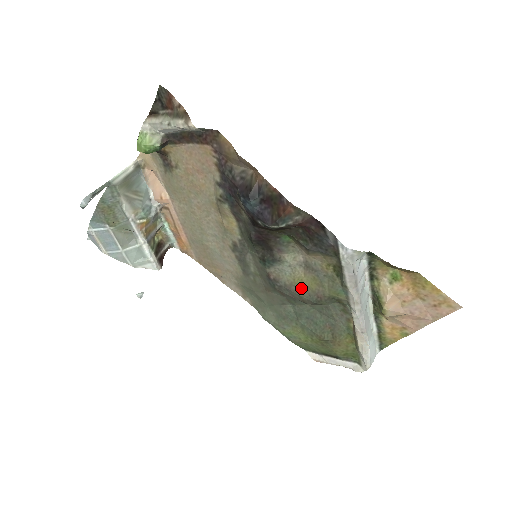
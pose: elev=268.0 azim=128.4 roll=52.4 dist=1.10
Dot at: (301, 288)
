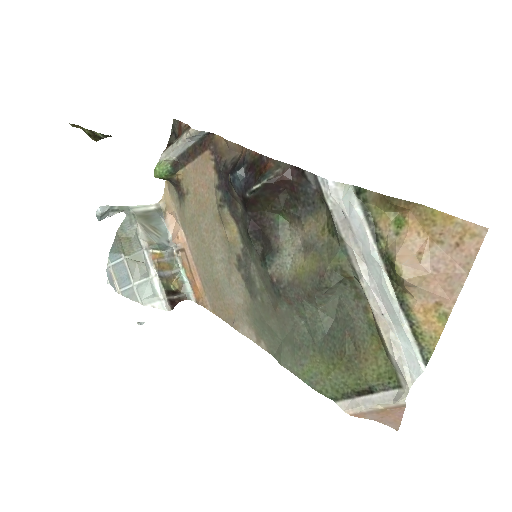
Dot at: (303, 277)
